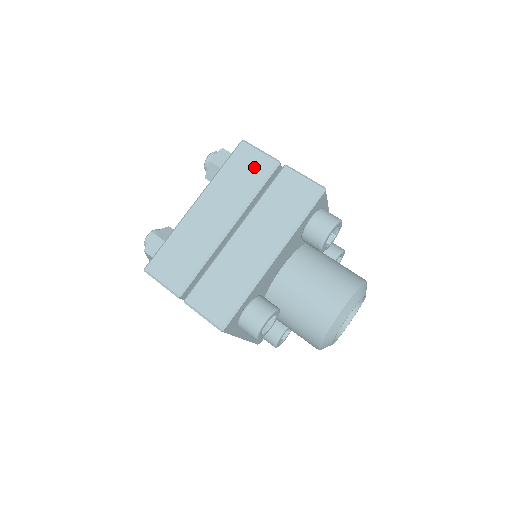
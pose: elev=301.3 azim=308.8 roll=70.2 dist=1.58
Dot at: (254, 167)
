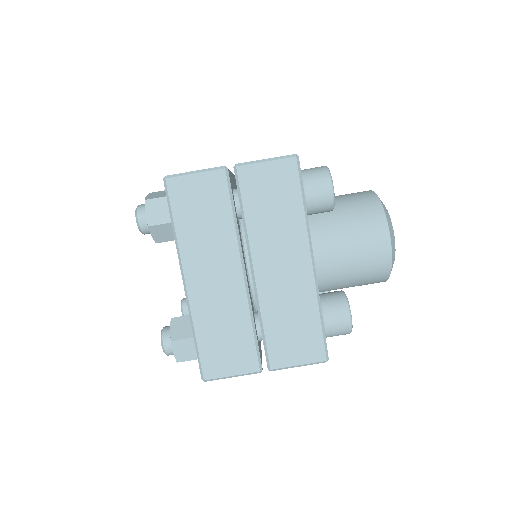
Dot at: (206, 195)
